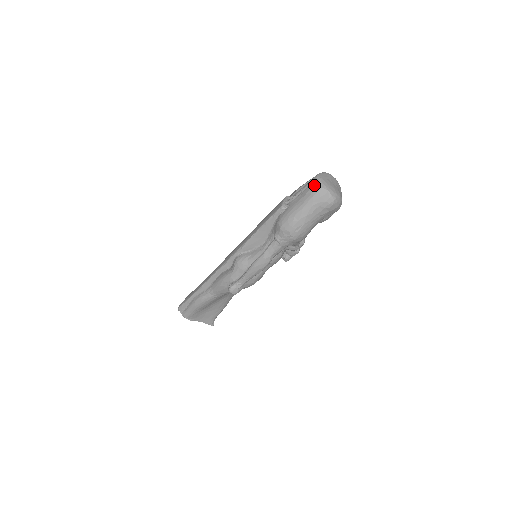
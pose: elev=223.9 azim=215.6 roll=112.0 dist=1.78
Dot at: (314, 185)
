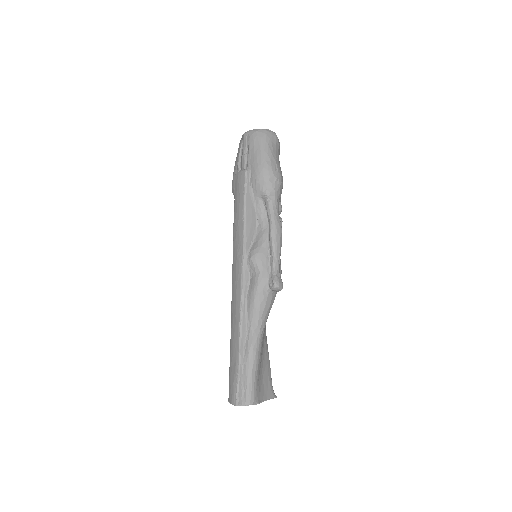
Dot at: (252, 134)
